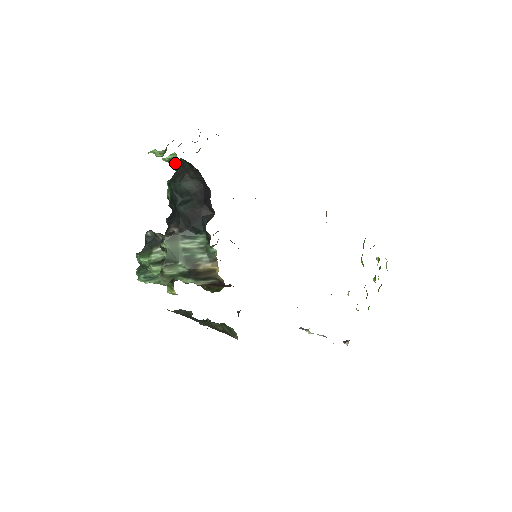
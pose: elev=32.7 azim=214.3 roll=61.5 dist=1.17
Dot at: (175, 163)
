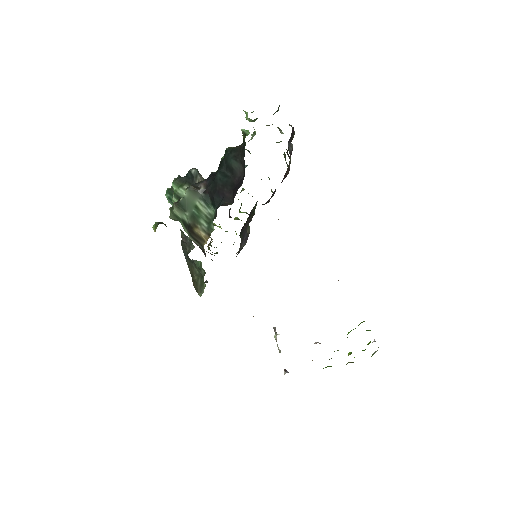
Dot at: occluded
